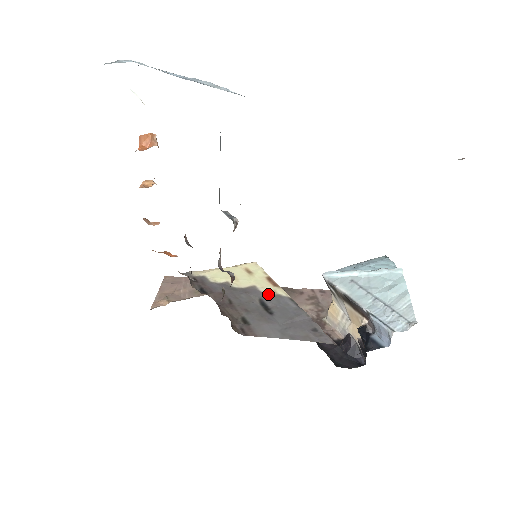
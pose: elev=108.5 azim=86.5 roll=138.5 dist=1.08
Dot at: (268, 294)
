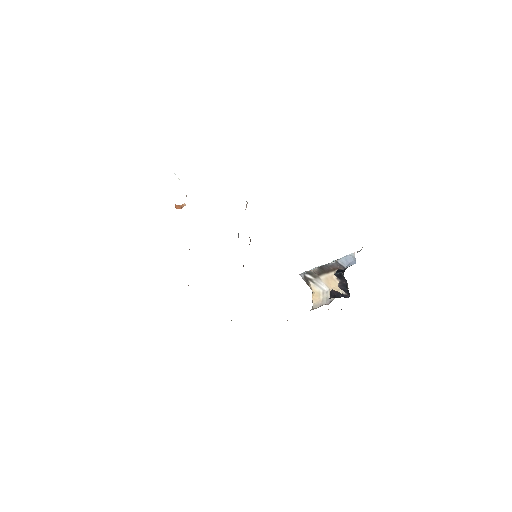
Dot at: occluded
